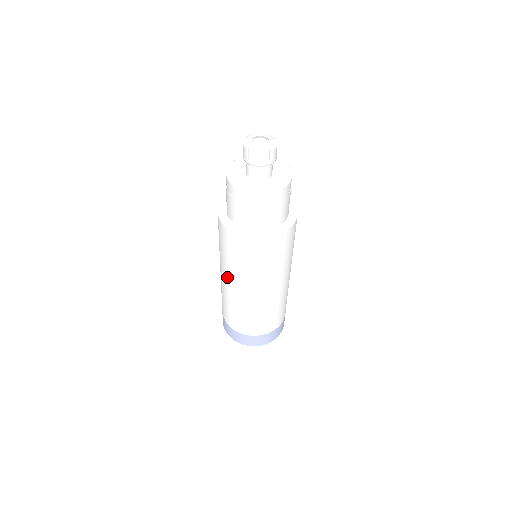
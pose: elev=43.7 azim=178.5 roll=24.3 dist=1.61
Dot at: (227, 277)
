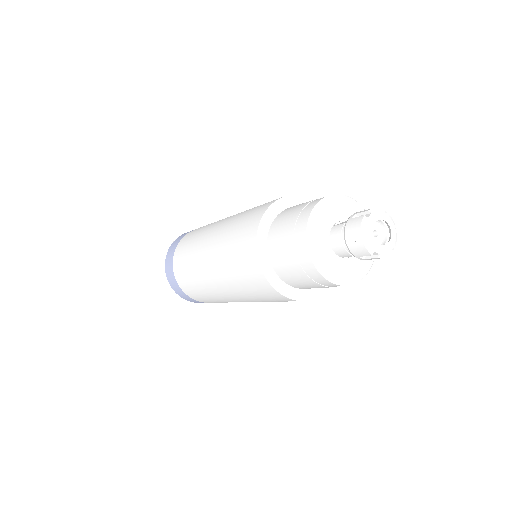
Dot at: (231, 295)
